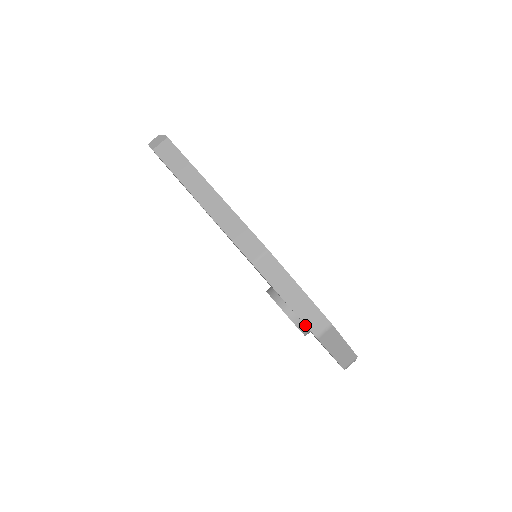
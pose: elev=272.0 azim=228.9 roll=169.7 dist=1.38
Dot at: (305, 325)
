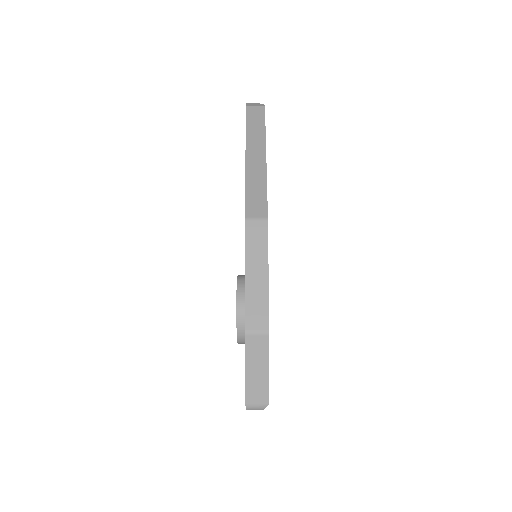
Dot at: occluded
